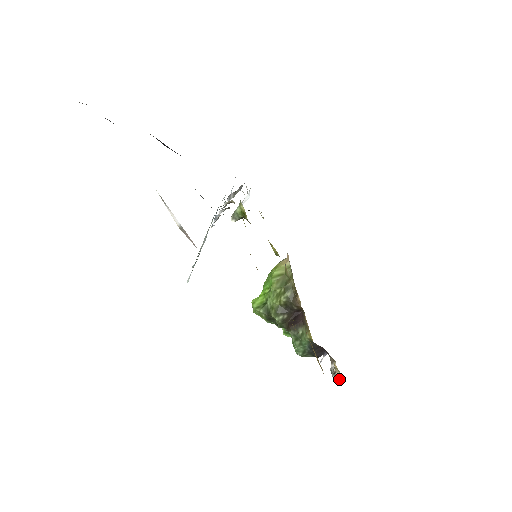
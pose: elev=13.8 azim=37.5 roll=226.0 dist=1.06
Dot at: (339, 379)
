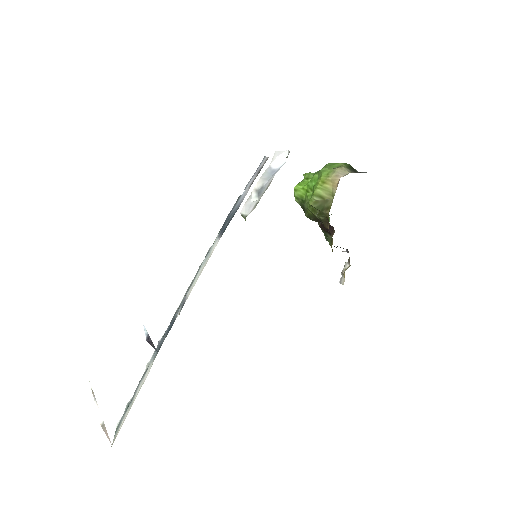
Dot at: (342, 282)
